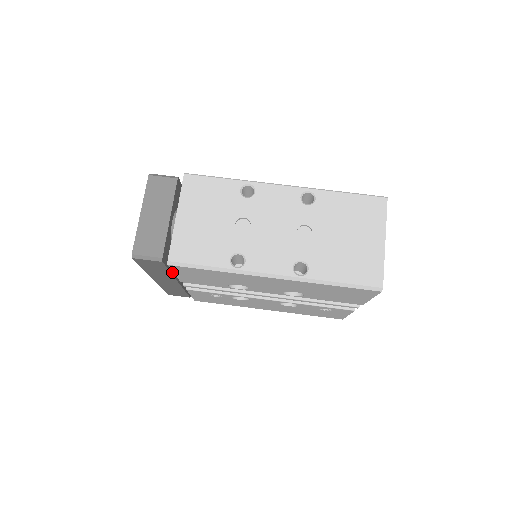
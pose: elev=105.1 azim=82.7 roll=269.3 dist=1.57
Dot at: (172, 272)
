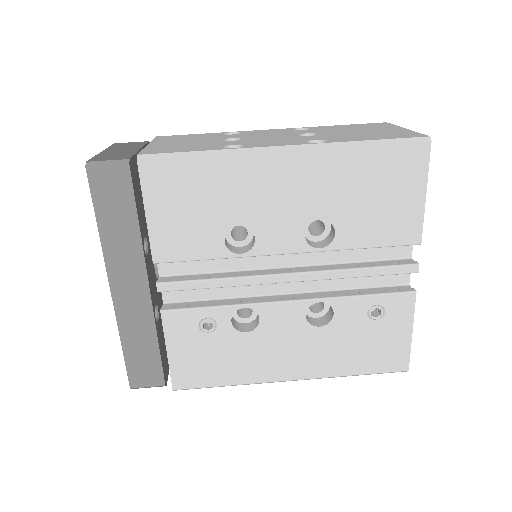
Dot at: (141, 233)
